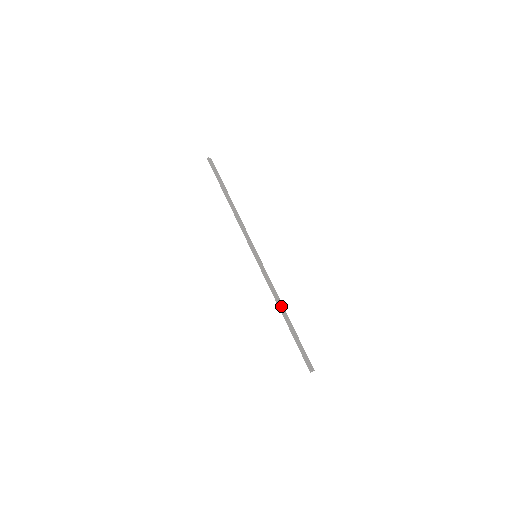
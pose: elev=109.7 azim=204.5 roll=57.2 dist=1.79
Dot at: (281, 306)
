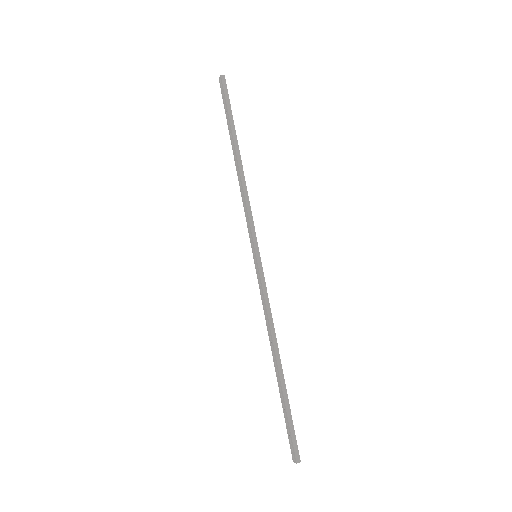
Dot at: (272, 346)
